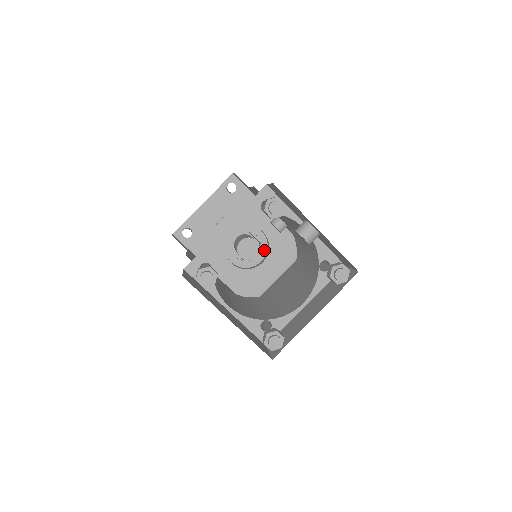
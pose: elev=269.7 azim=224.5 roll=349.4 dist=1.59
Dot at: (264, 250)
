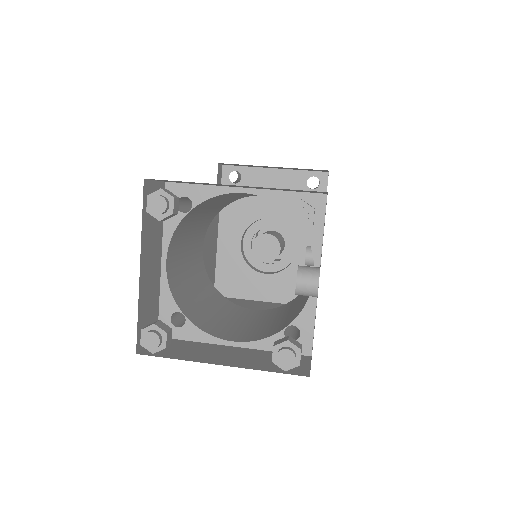
Dot at: (280, 266)
